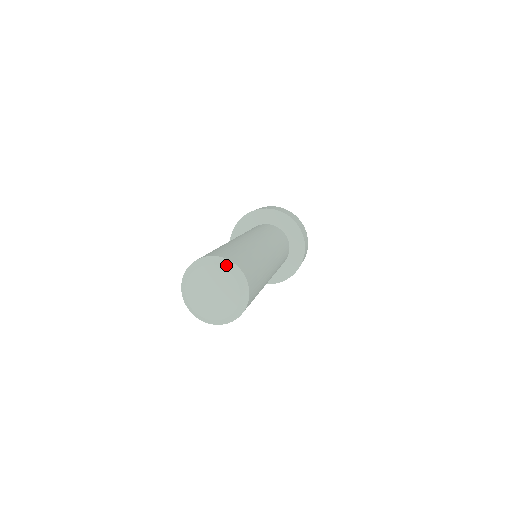
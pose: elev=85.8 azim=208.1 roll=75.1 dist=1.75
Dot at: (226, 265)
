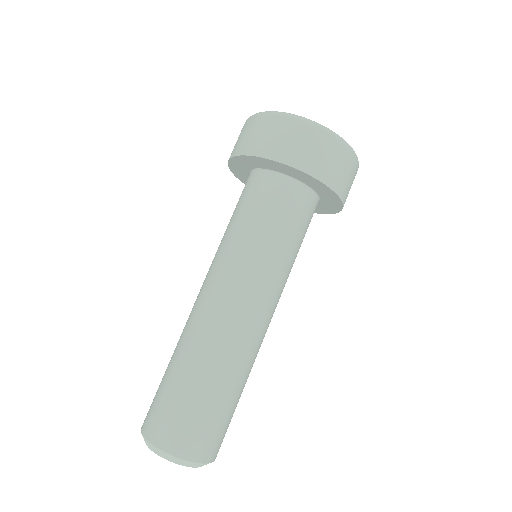
Dot at: (157, 452)
